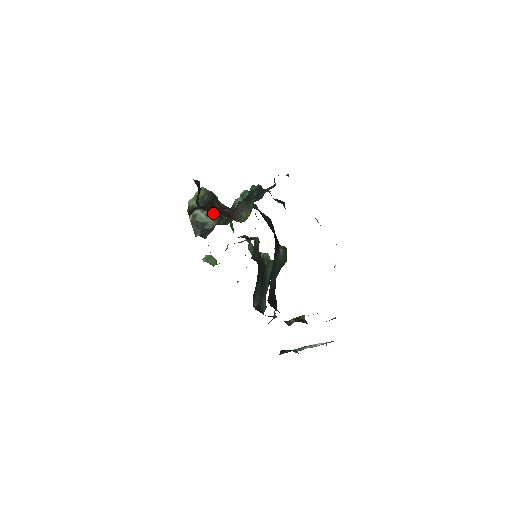
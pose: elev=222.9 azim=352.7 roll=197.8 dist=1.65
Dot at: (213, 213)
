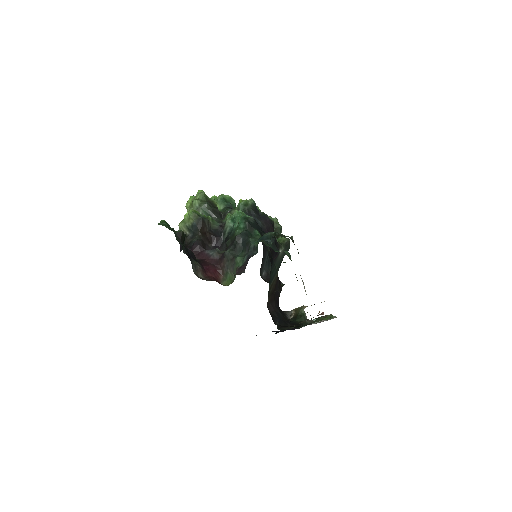
Dot at: (209, 213)
